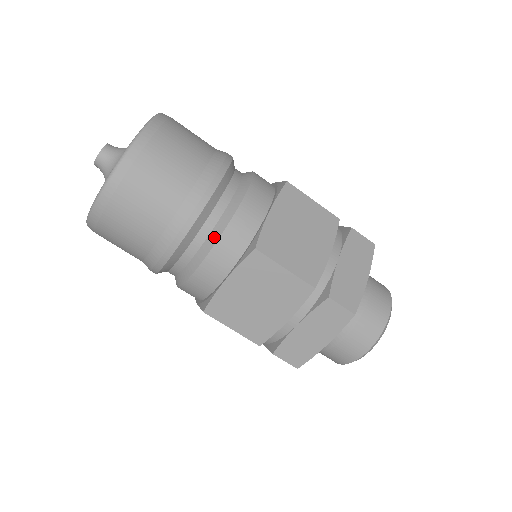
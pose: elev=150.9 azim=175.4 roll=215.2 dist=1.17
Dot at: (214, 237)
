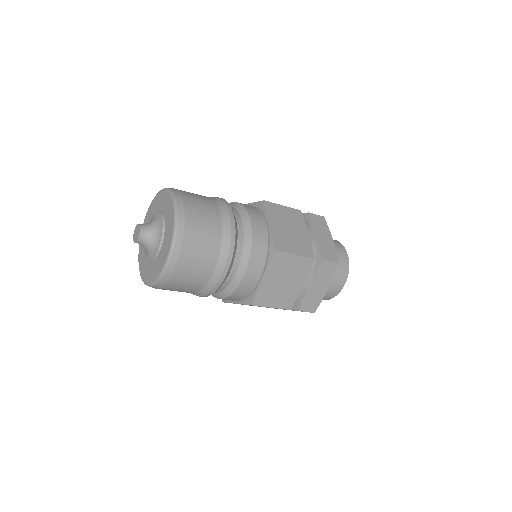
Dot at: (246, 255)
